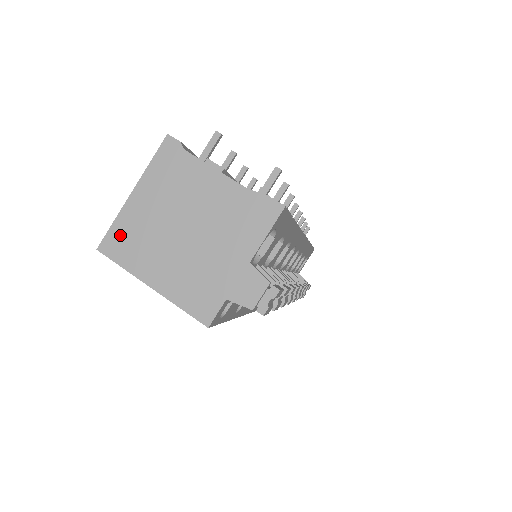
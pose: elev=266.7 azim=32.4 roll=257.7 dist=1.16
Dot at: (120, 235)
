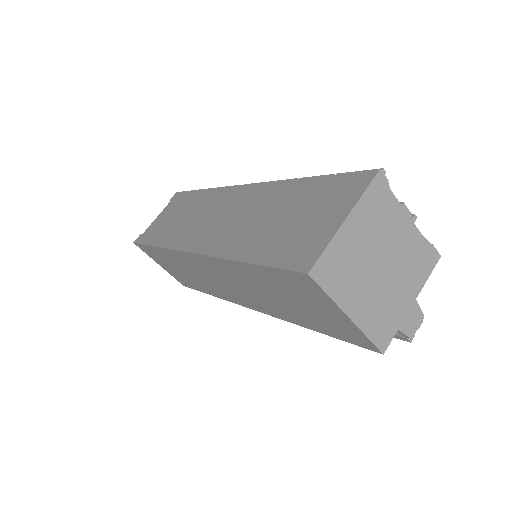
Dot at: (331, 262)
